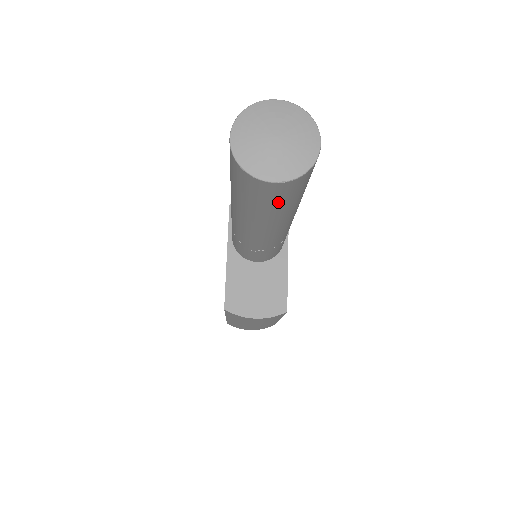
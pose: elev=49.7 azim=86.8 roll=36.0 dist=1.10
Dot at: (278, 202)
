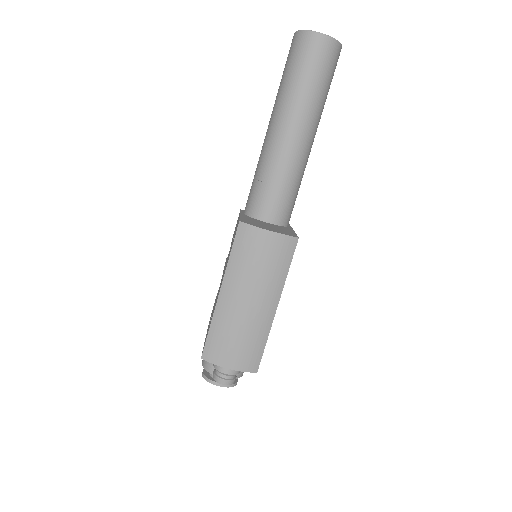
Dot at: (317, 67)
